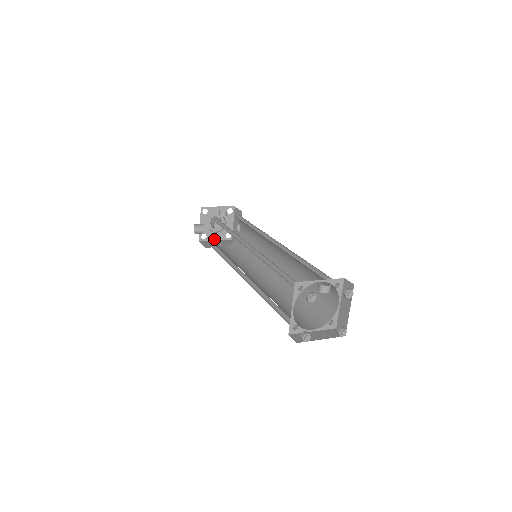
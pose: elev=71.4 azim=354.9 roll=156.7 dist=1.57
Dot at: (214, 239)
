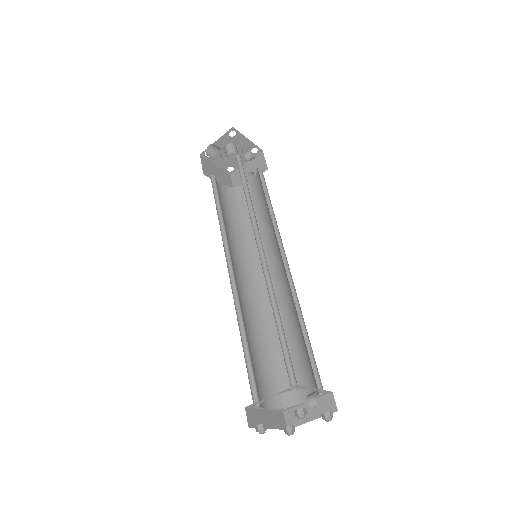
Dot at: (215, 162)
